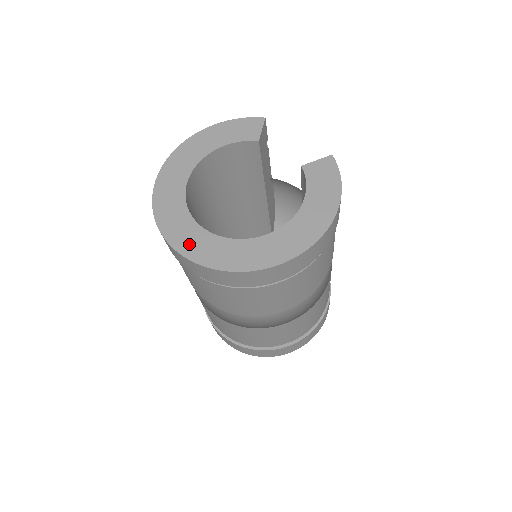
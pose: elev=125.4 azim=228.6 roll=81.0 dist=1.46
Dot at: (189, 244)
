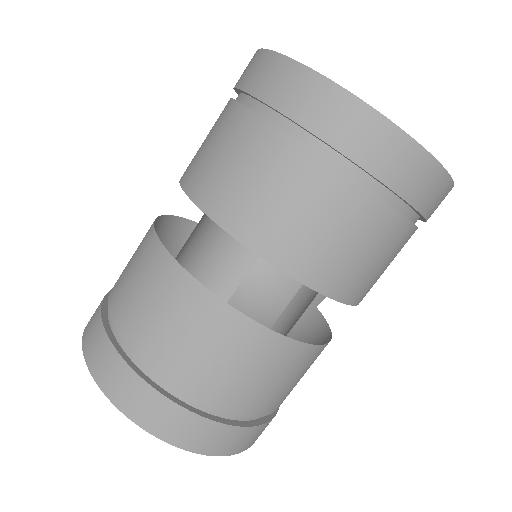
Dot at: occluded
